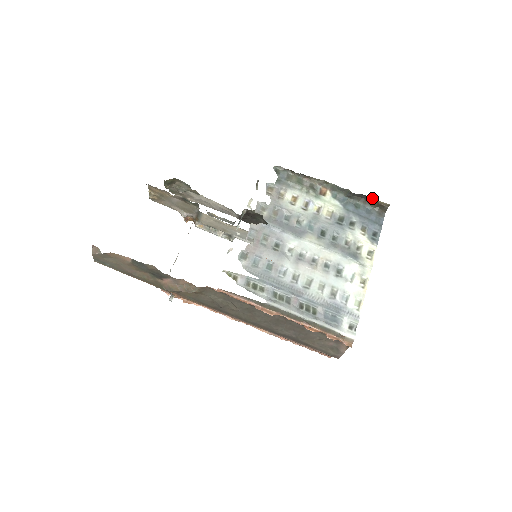
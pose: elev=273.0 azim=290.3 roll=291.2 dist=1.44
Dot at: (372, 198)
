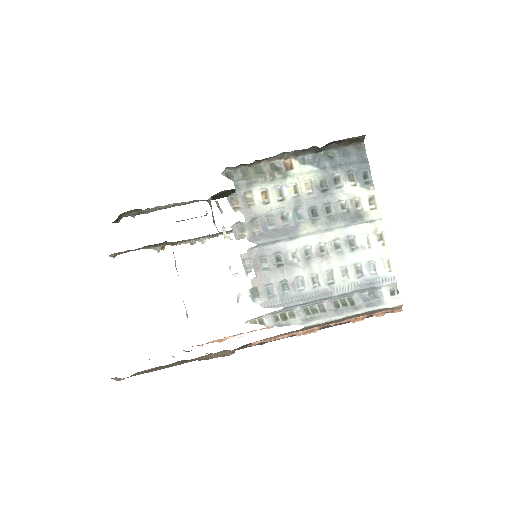
Dot at: (343, 139)
